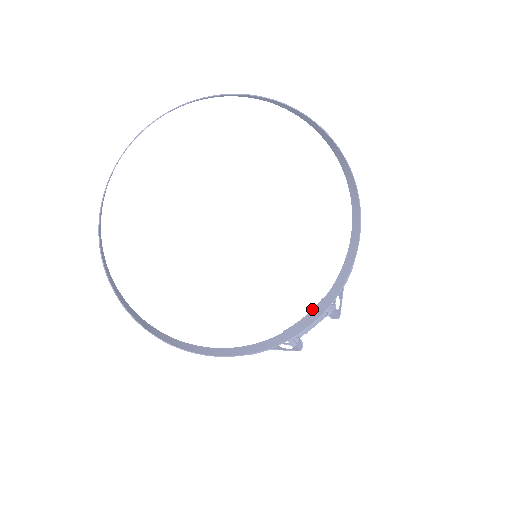
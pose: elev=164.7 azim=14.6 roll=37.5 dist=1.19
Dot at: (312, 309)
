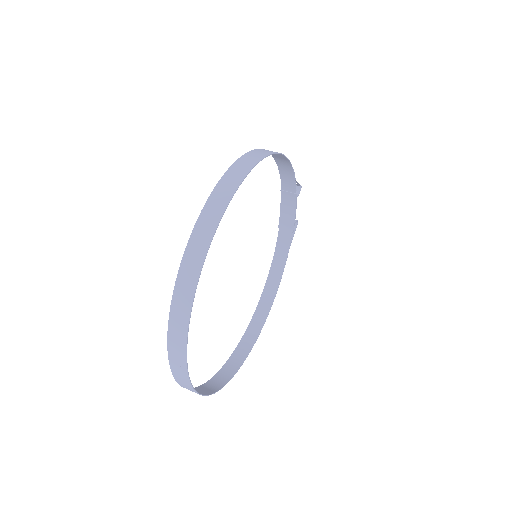
Dot at: occluded
